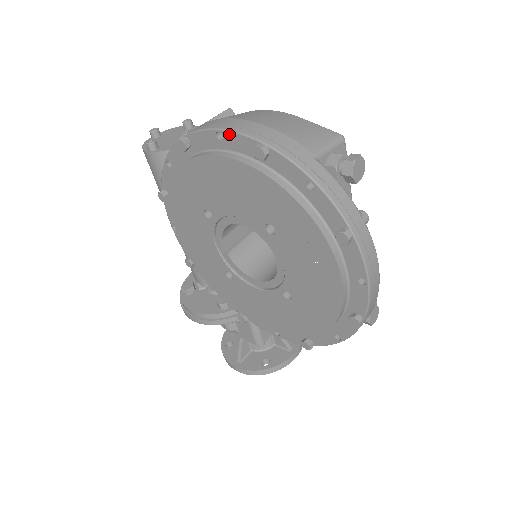
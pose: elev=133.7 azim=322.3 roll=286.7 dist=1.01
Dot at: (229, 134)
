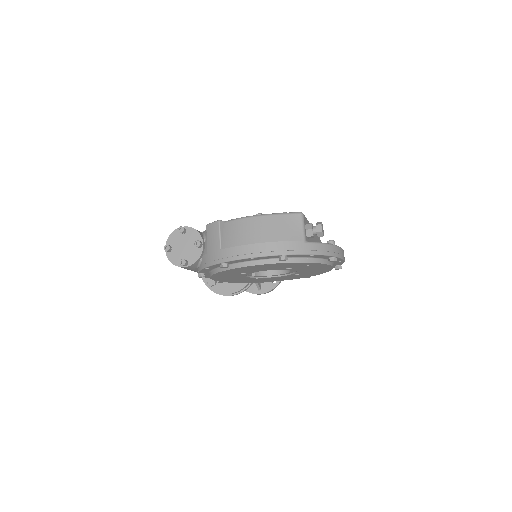
Dot at: (259, 258)
